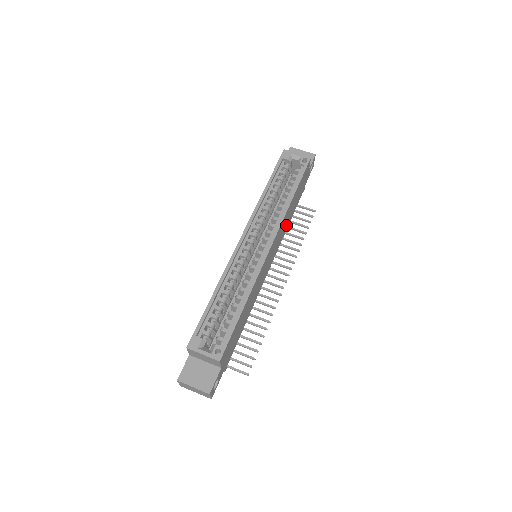
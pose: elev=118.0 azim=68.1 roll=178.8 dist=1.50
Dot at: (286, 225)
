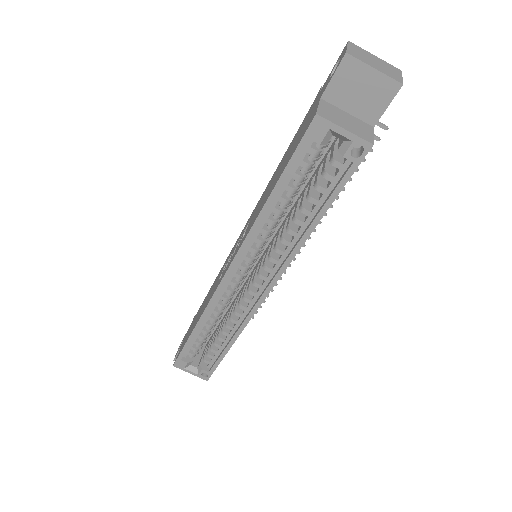
Dot at: occluded
